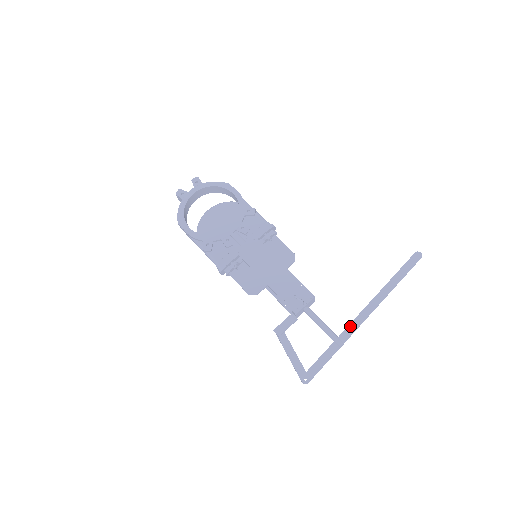
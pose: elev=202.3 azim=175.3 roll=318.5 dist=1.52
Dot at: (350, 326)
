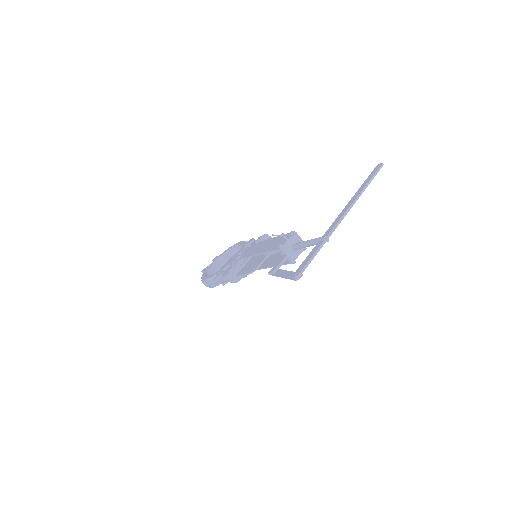
Dot at: (331, 226)
